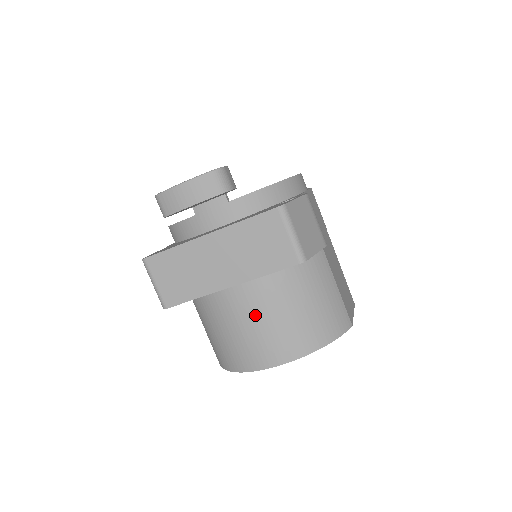
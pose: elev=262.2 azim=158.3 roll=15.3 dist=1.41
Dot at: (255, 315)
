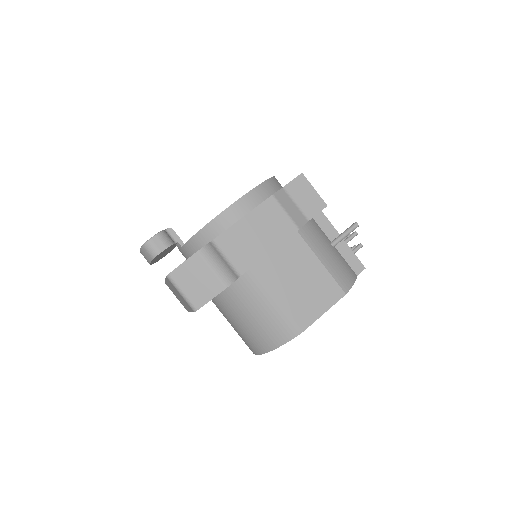
Dot at: (228, 321)
